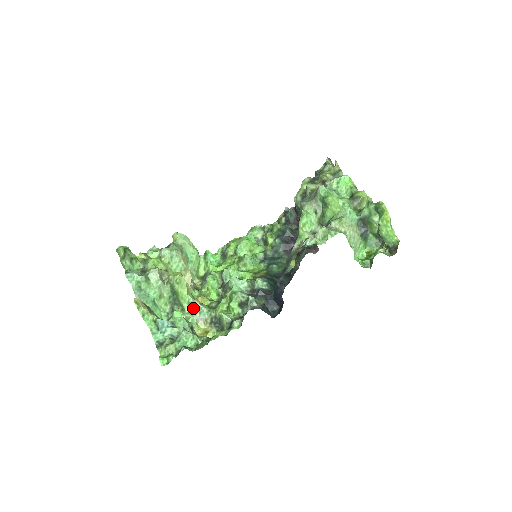
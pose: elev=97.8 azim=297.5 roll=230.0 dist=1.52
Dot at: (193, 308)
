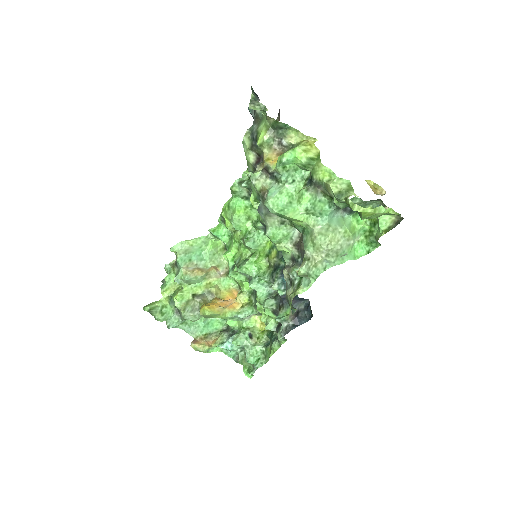
Dot at: (239, 319)
